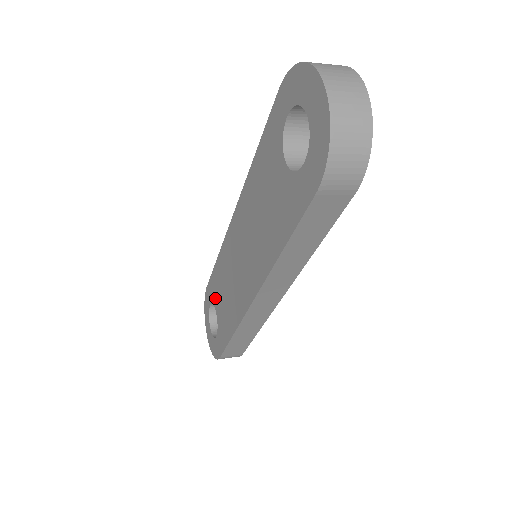
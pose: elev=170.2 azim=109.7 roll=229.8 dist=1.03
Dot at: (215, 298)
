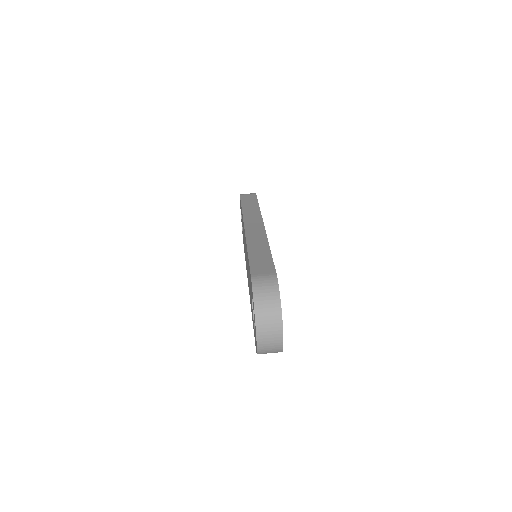
Dot at: occluded
